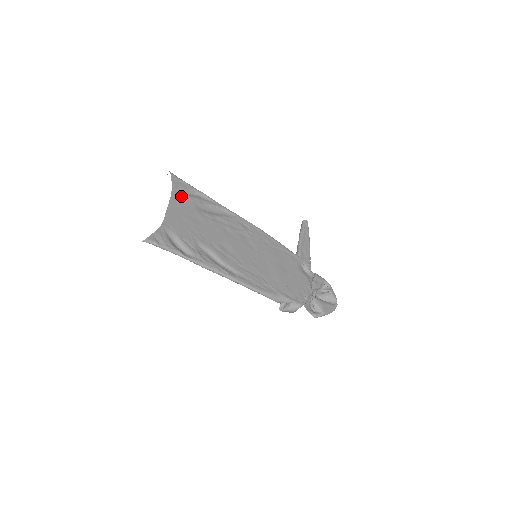
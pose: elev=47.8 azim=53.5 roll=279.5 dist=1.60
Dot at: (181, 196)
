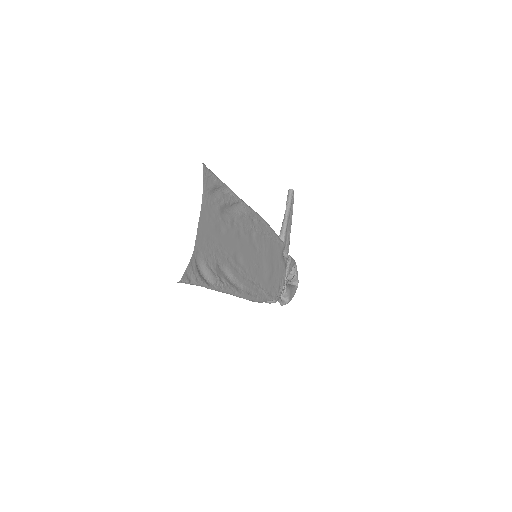
Dot at: (210, 200)
